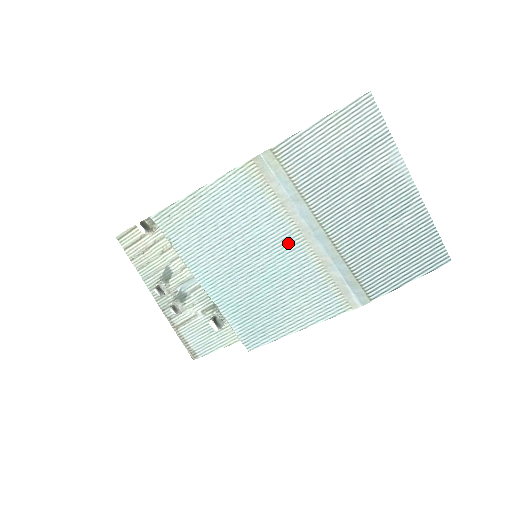
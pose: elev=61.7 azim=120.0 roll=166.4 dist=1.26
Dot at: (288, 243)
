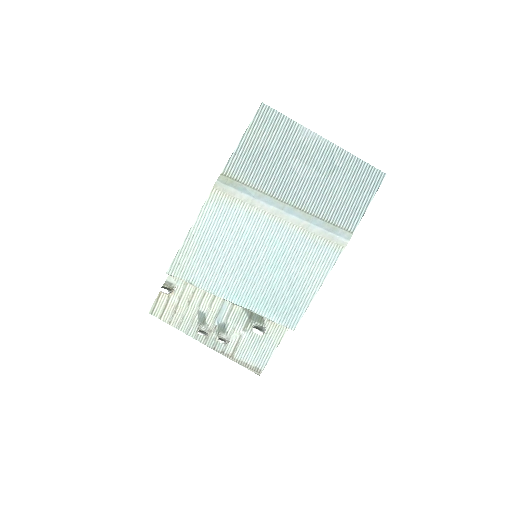
Dot at: (271, 229)
